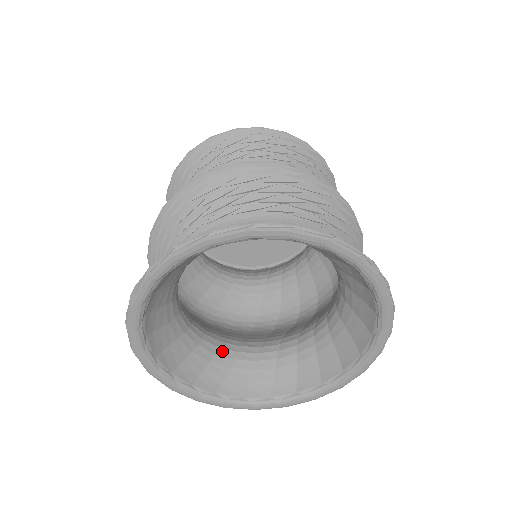
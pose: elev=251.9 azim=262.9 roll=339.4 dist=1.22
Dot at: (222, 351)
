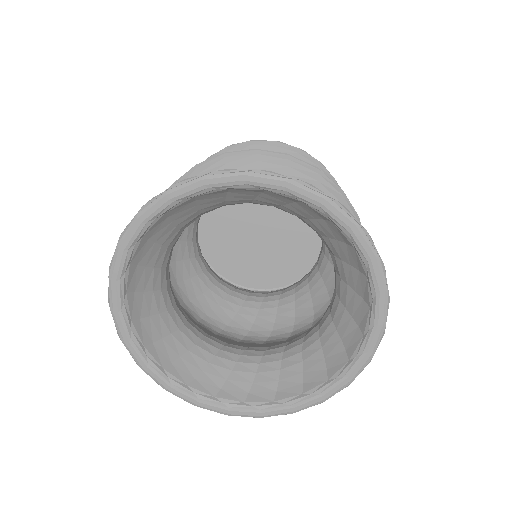
Dot at: (186, 330)
